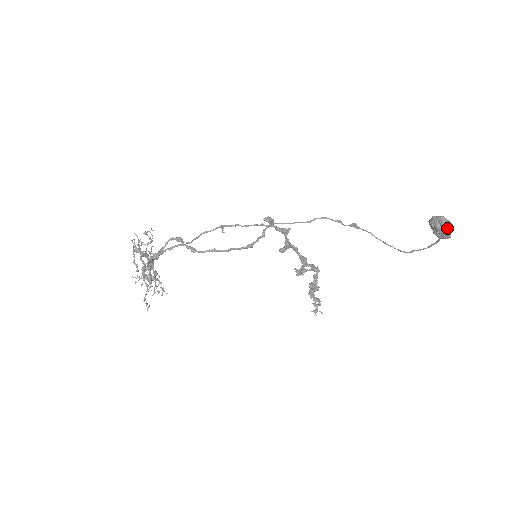
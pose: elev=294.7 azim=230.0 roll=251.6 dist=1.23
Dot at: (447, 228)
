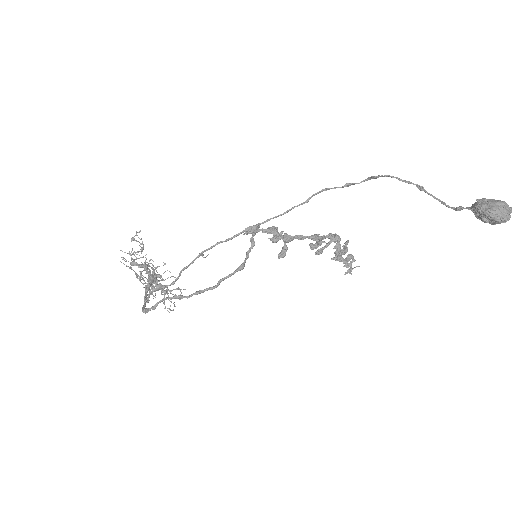
Dot at: (500, 220)
